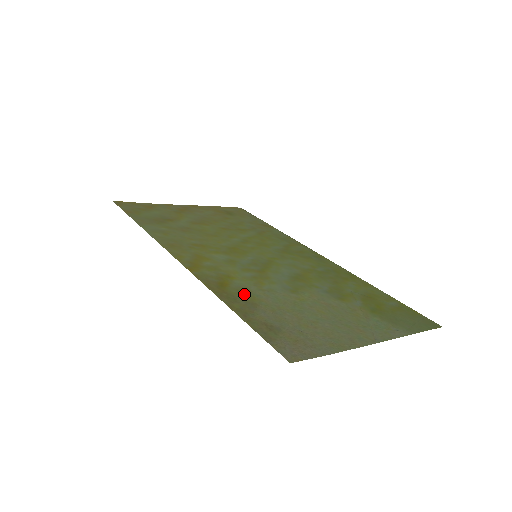
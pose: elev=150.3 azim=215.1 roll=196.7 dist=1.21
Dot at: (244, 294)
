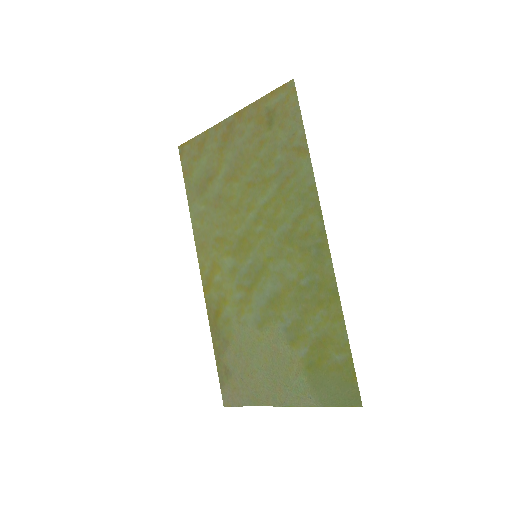
Dot at: (226, 328)
